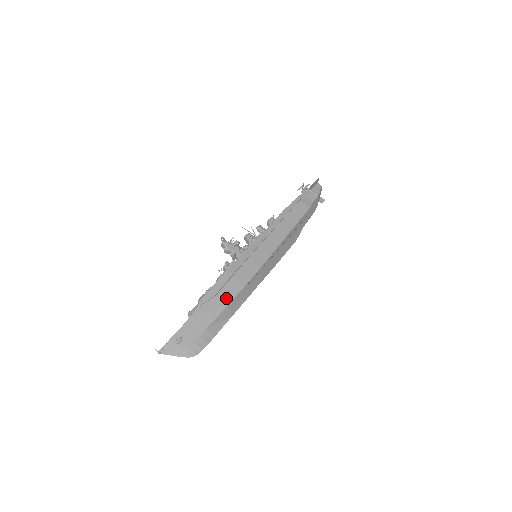
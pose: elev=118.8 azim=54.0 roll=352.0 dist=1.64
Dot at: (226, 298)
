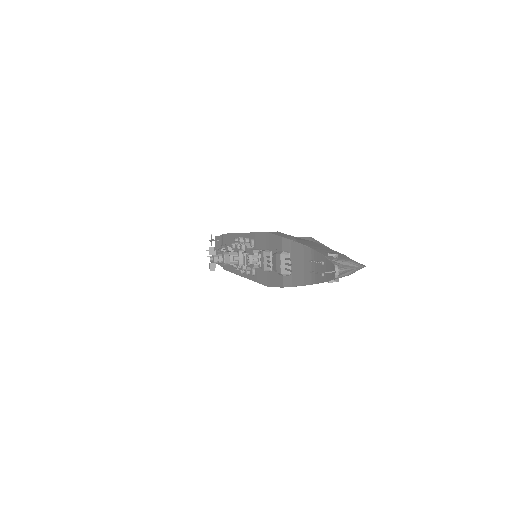
Dot at: occluded
